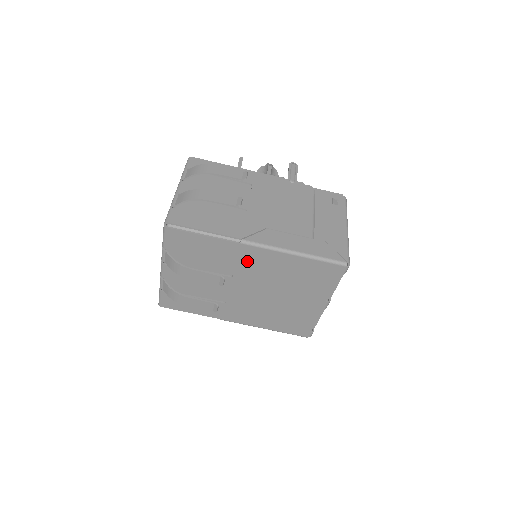
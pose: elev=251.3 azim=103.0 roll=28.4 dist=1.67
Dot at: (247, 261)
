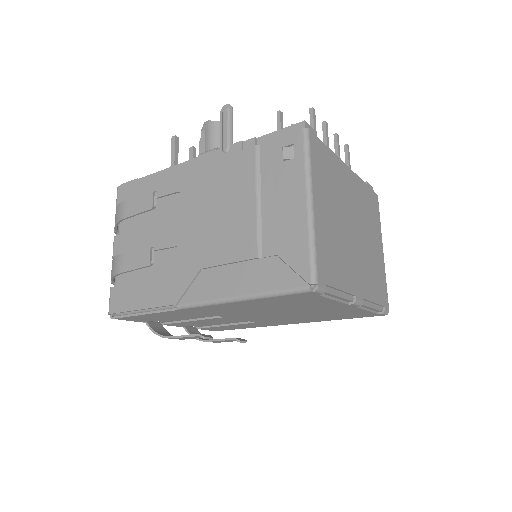
Dot at: (211, 312)
